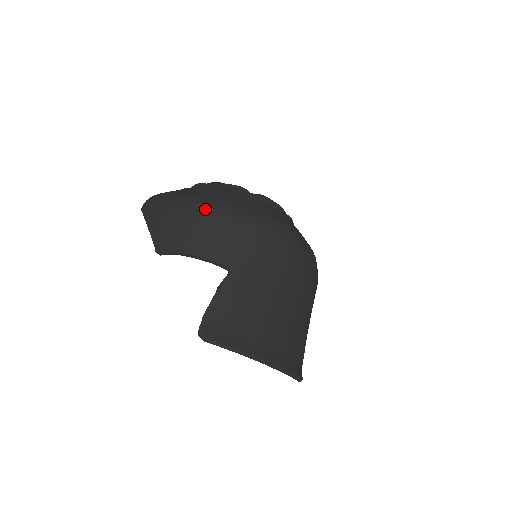
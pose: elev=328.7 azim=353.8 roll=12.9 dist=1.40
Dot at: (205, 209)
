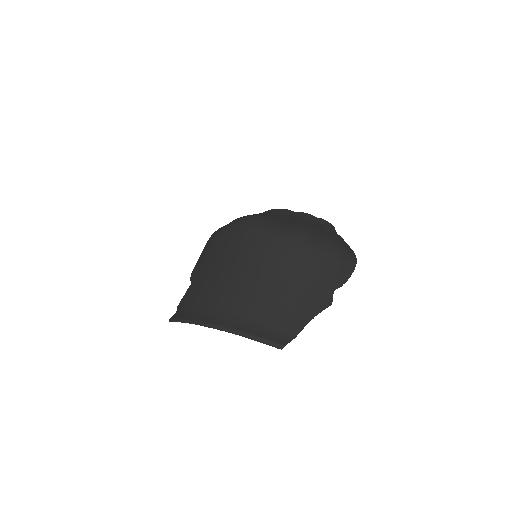
Dot at: occluded
